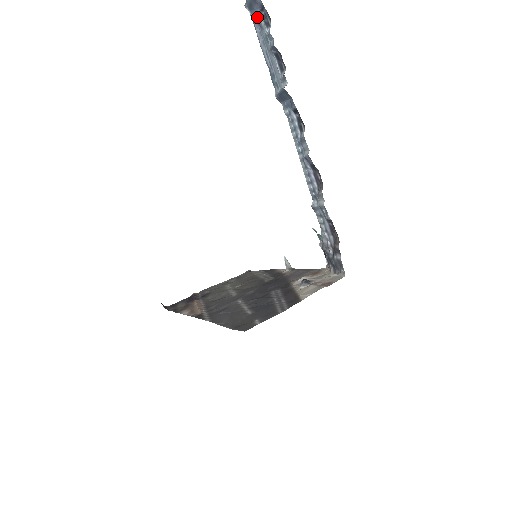
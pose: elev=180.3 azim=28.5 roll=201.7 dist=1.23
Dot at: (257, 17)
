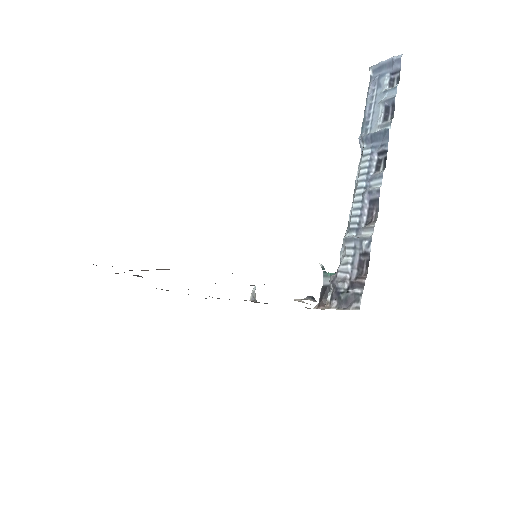
Dot at: (381, 77)
